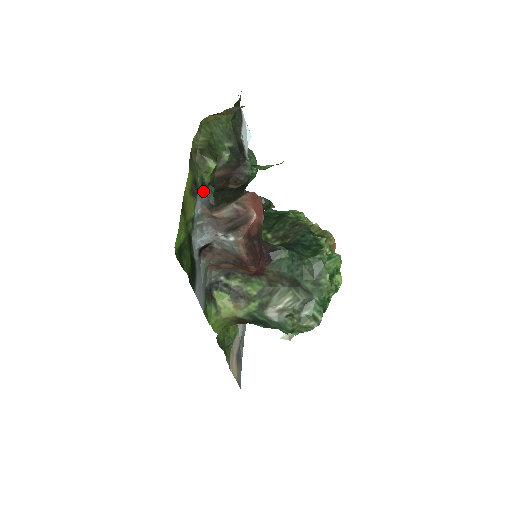
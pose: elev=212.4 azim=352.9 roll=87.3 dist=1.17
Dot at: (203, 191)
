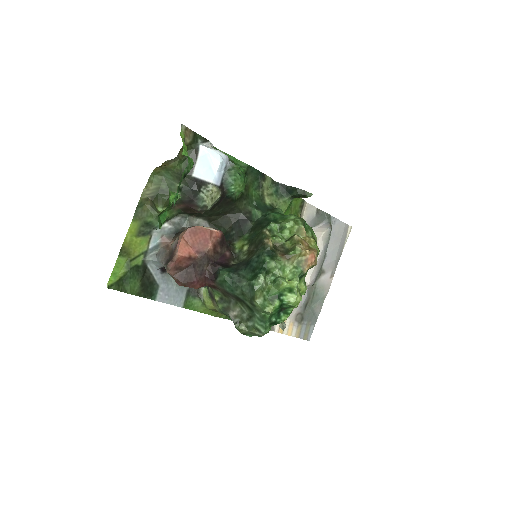
Dot at: (167, 223)
